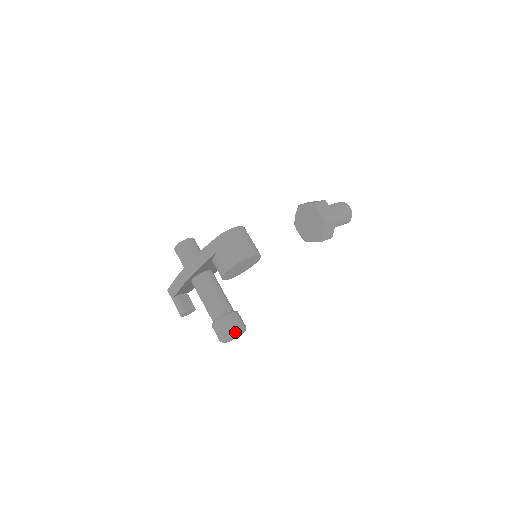
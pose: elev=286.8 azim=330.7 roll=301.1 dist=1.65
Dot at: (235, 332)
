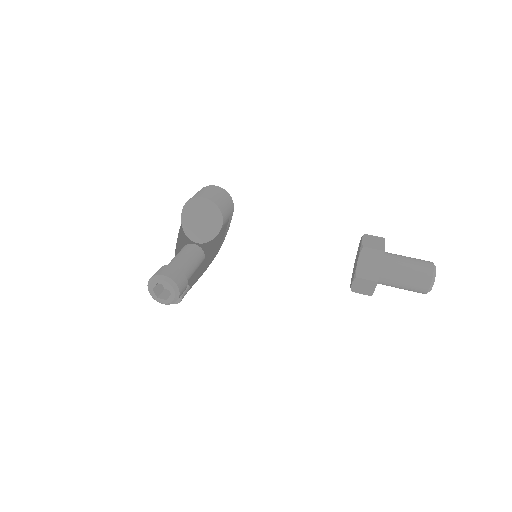
Dot at: (158, 276)
